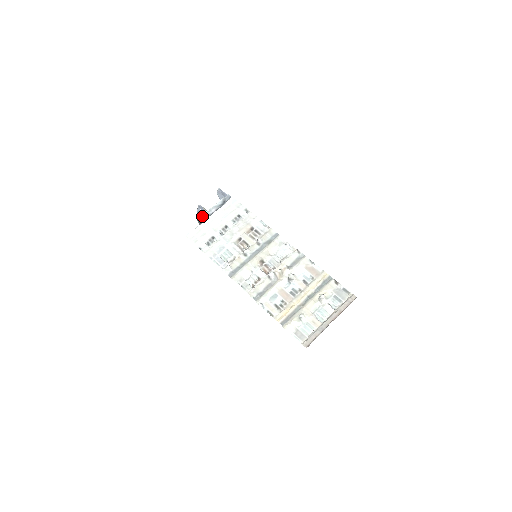
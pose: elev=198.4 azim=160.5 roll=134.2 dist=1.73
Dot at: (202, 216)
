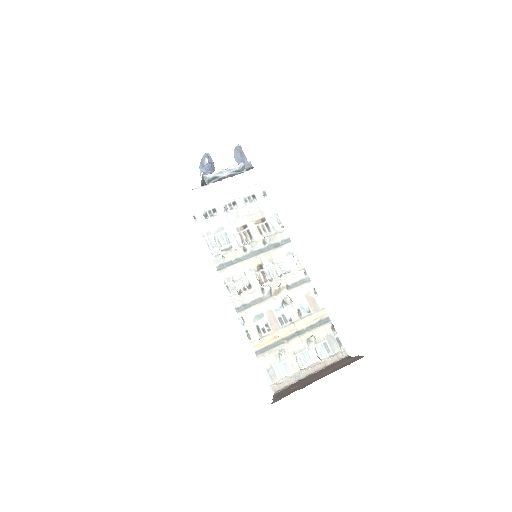
Dot at: (210, 175)
